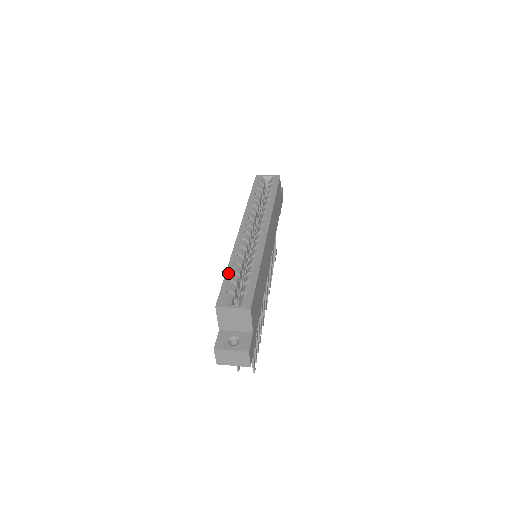
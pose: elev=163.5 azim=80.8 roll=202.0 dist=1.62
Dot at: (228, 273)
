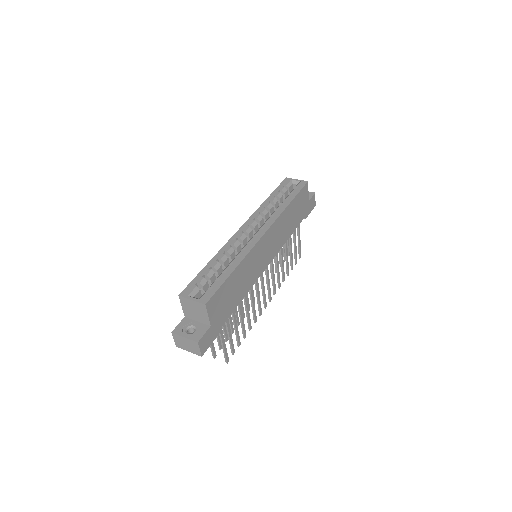
Dot at: (206, 267)
